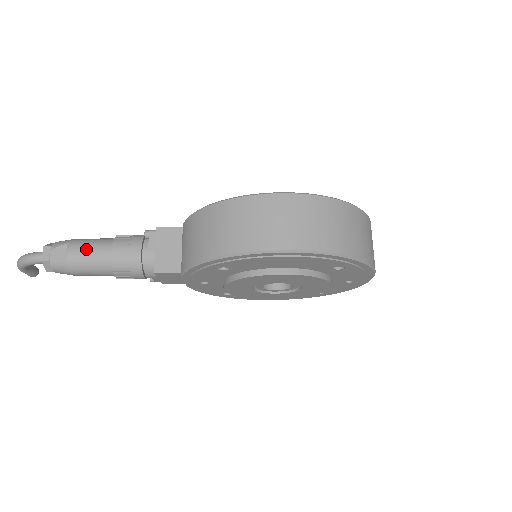
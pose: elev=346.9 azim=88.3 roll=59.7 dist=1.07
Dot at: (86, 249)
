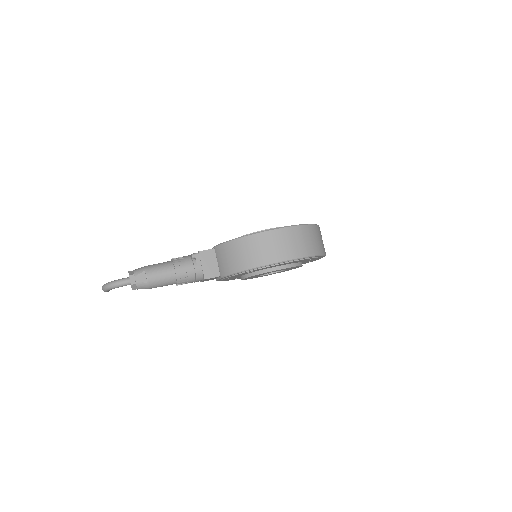
Dot at: (158, 272)
